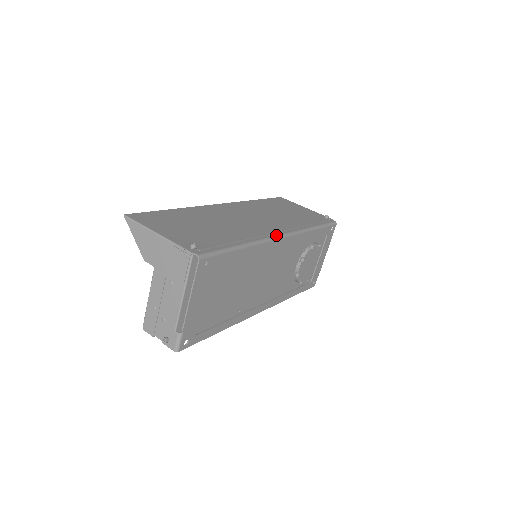
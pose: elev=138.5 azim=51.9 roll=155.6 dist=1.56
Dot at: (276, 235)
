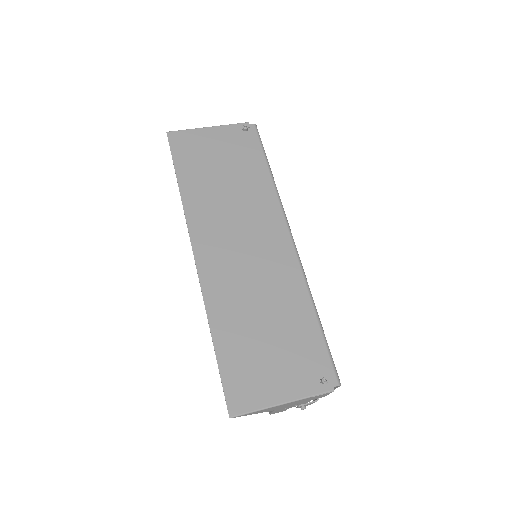
Dot at: (294, 249)
